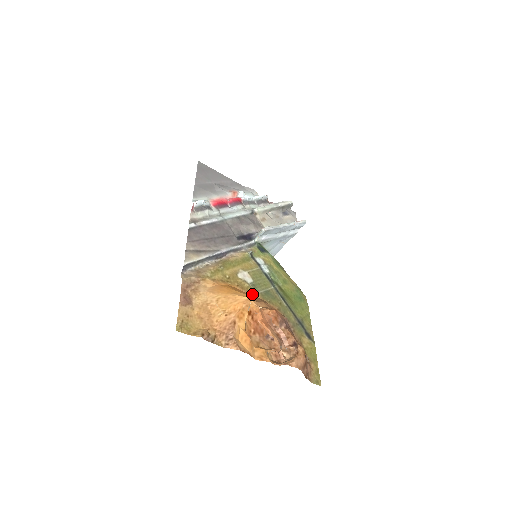
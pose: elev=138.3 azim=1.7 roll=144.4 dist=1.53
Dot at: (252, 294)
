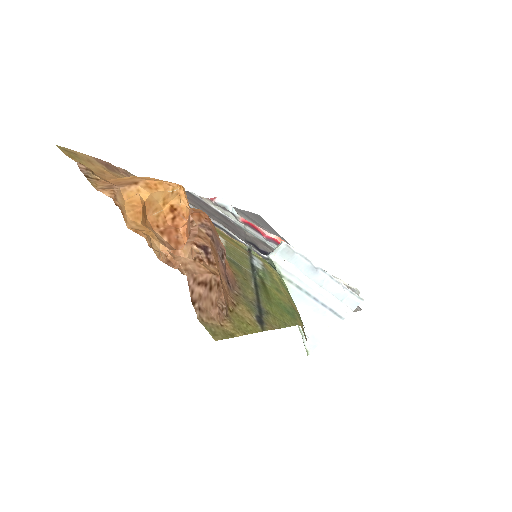
Dot at: occluded
